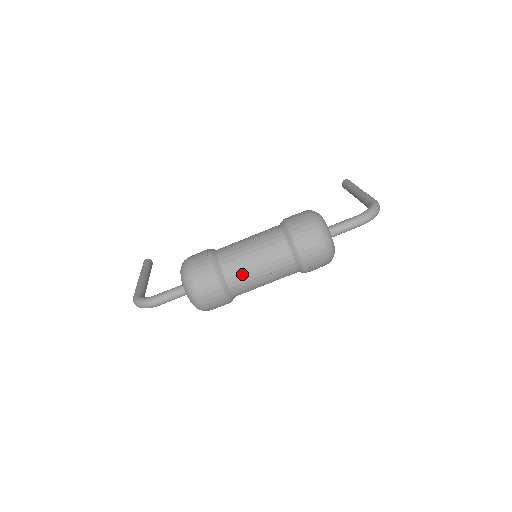
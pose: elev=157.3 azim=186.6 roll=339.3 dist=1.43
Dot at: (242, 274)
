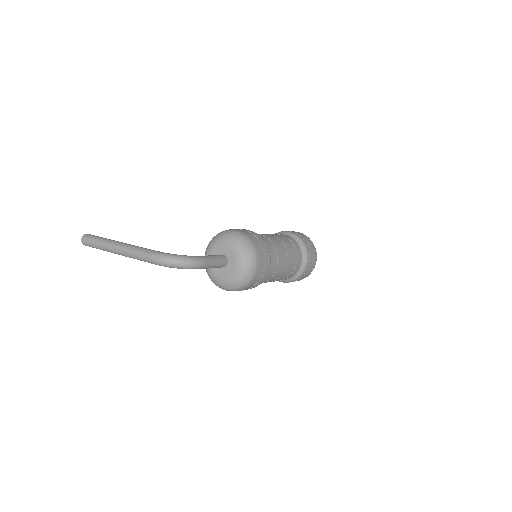
Dot at: (279, 259)
